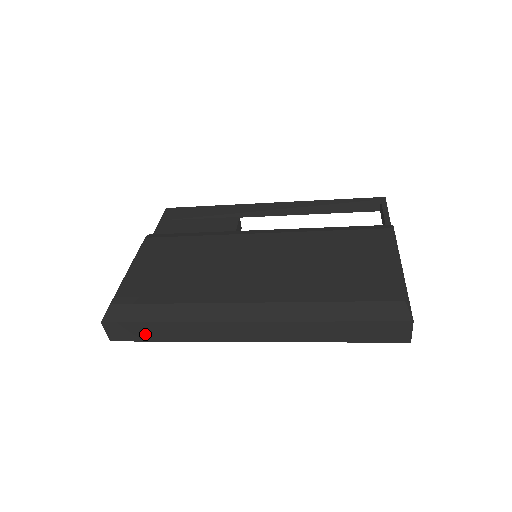
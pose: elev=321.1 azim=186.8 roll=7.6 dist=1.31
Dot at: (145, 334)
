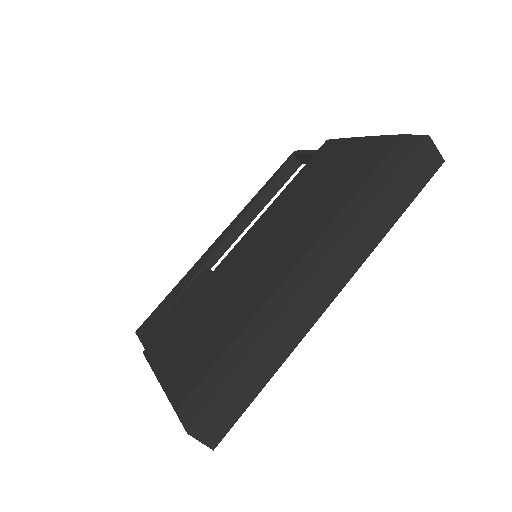
Dot at: (240, 398)
